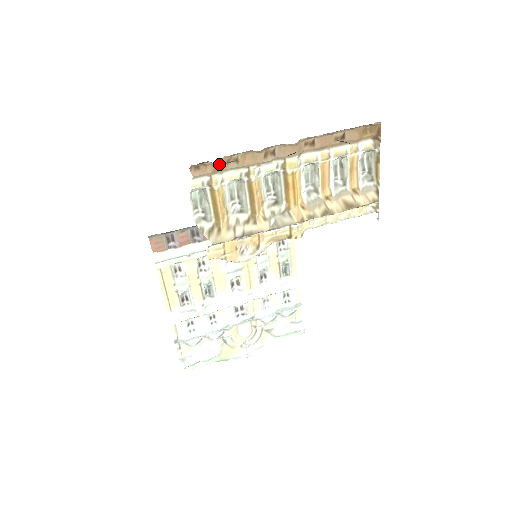
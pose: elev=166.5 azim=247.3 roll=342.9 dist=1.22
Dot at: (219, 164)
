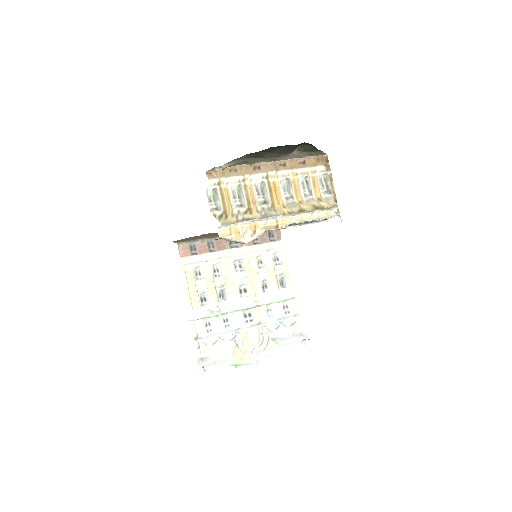
Dot at: (224, 166)
